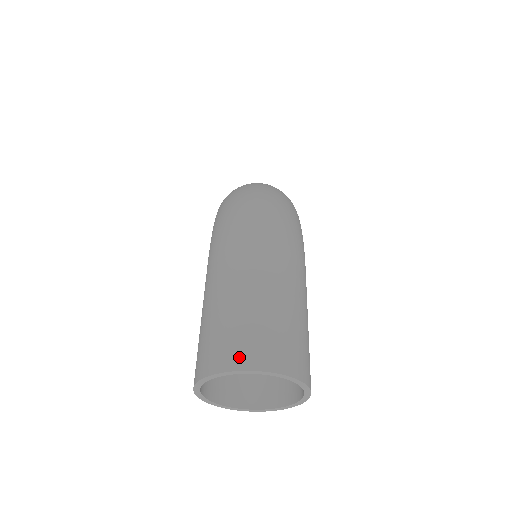
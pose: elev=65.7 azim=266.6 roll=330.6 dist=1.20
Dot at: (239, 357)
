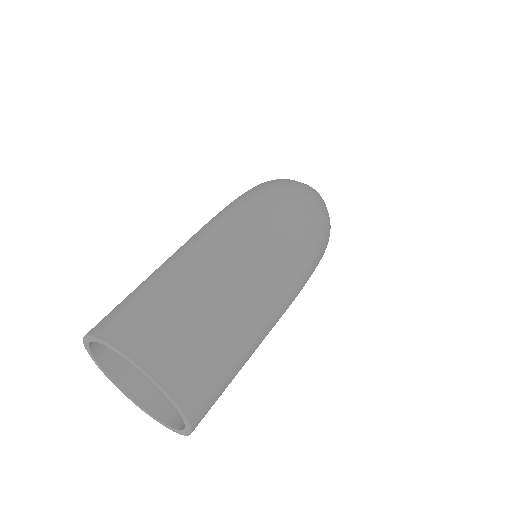
Dot at: (144, 347)
